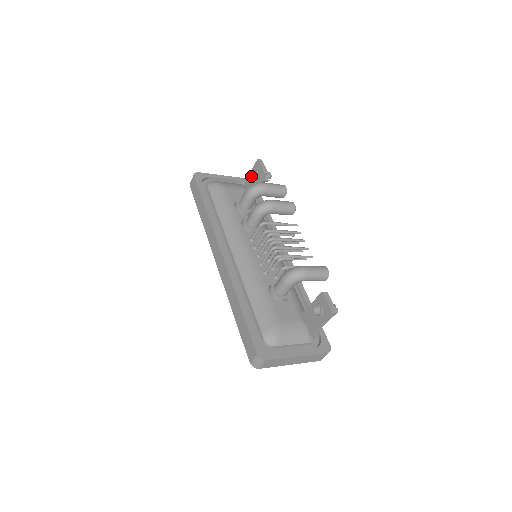
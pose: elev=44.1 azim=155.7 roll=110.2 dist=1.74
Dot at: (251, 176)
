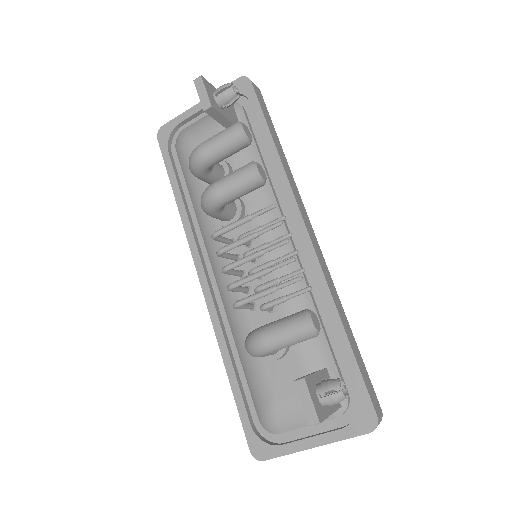
Dot at: occluded
